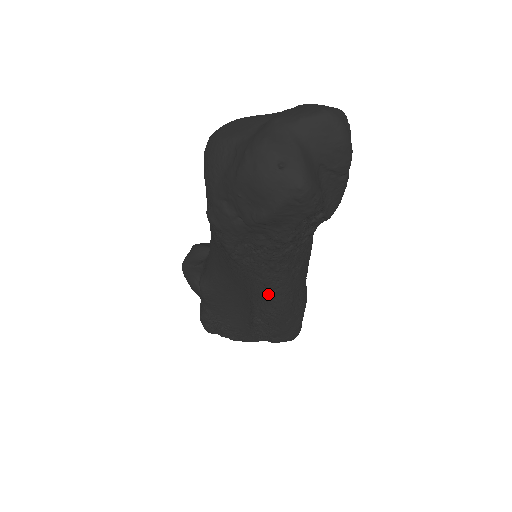
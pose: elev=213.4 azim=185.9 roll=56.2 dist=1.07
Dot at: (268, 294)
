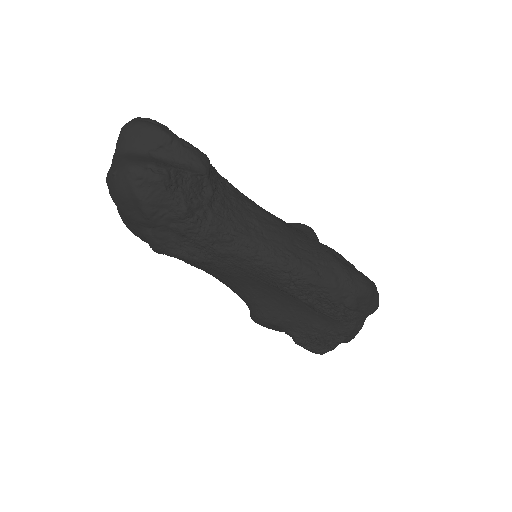
Dot at: (259, 265)
